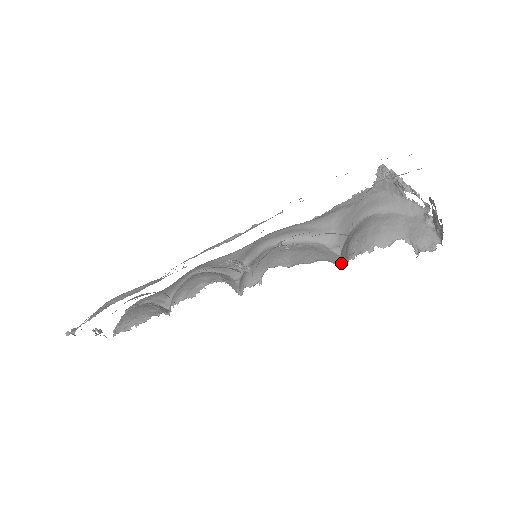
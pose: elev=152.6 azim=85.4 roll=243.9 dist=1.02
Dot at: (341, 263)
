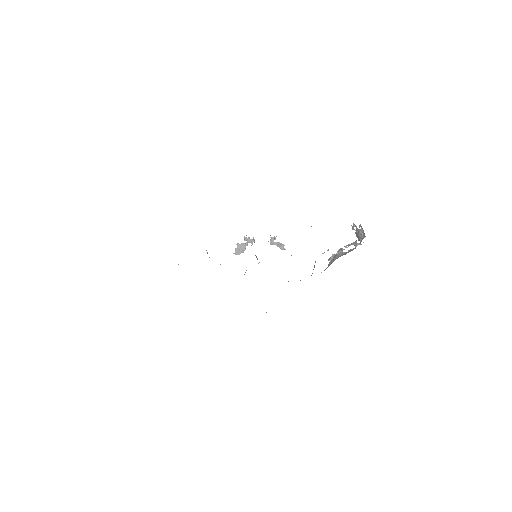
Dot at: occluded
